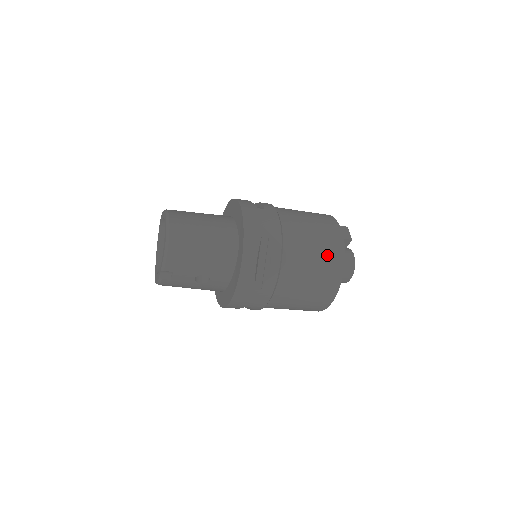
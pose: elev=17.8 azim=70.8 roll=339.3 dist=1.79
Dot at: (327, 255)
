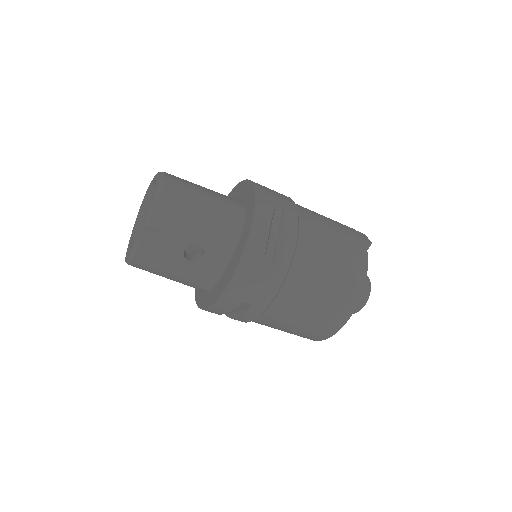
Dot at: (348, 247)
